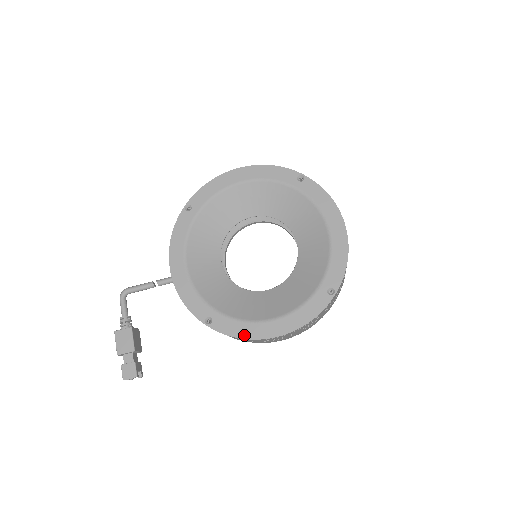
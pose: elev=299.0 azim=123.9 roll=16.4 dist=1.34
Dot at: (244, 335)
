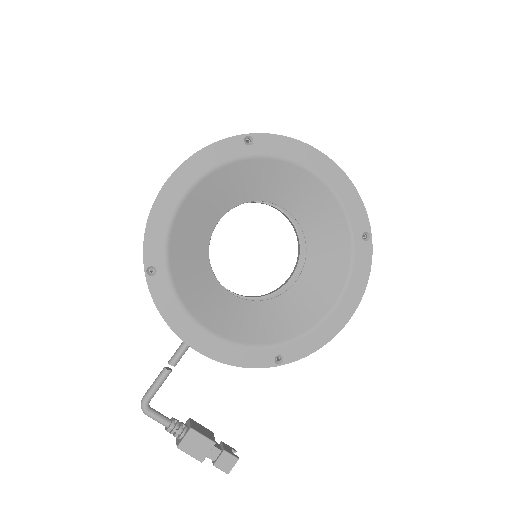
Dot at: (322, 342)
